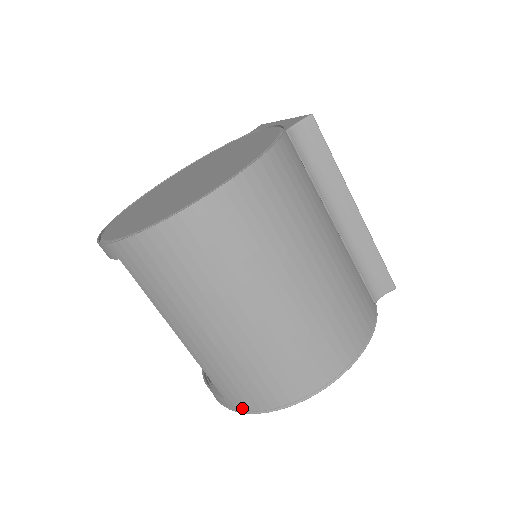
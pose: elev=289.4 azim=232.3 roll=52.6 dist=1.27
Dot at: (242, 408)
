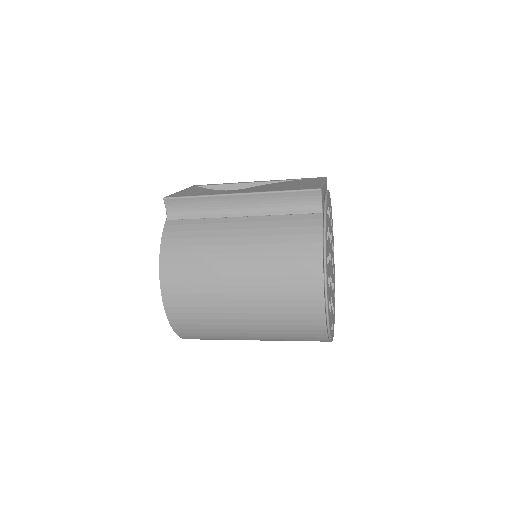
Dot at: (326, 341)
